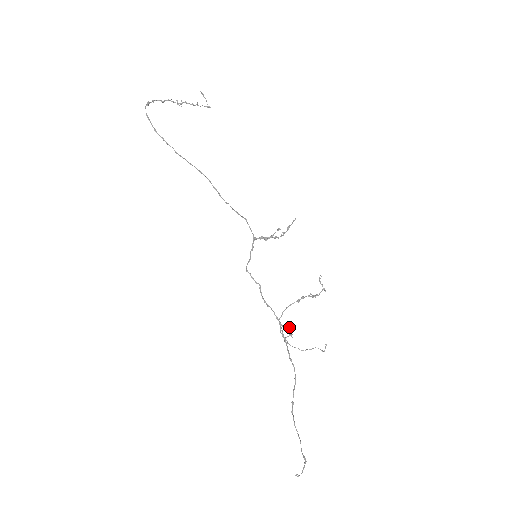
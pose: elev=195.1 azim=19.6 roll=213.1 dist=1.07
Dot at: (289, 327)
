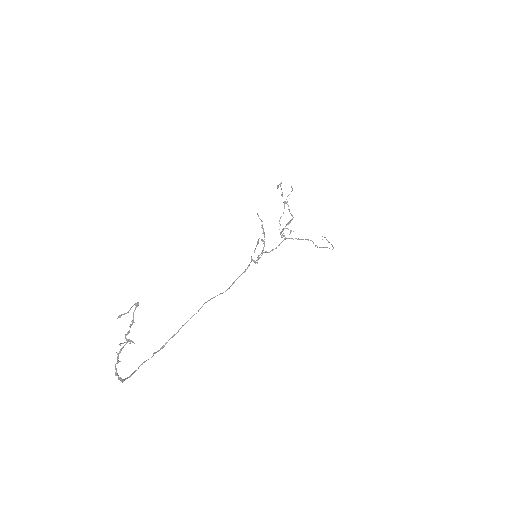
Dot at: occluded
